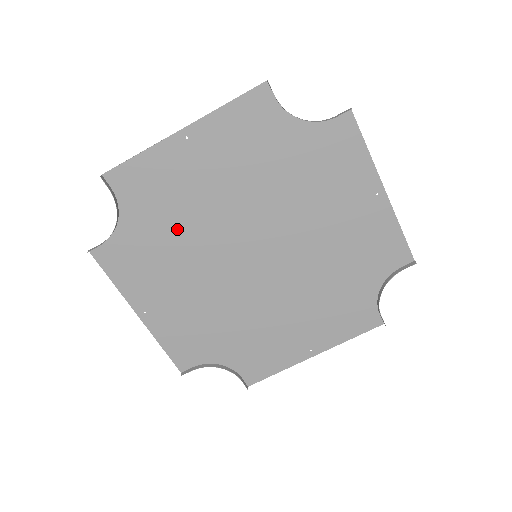
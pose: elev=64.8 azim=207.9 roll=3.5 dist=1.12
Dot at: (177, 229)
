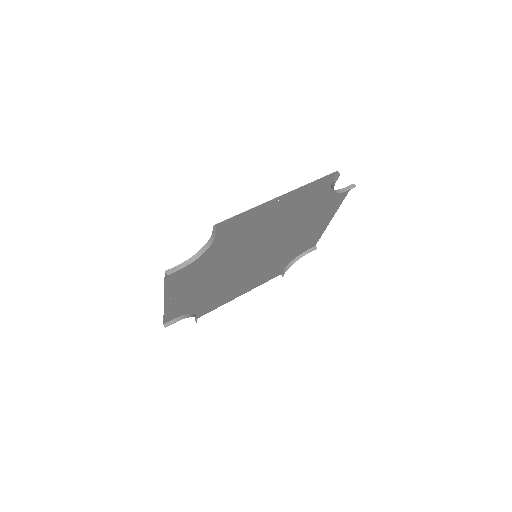
Dot at: (229, 249)
